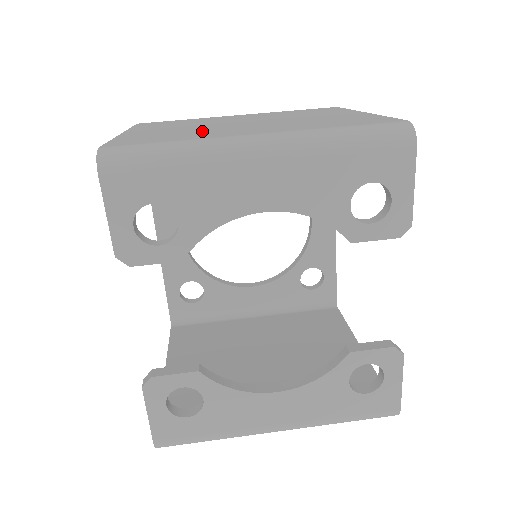
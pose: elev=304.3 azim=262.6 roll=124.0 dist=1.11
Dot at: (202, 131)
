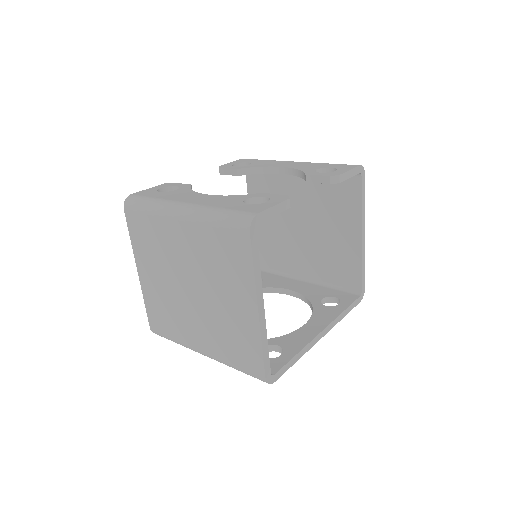
Dot at: occluded
